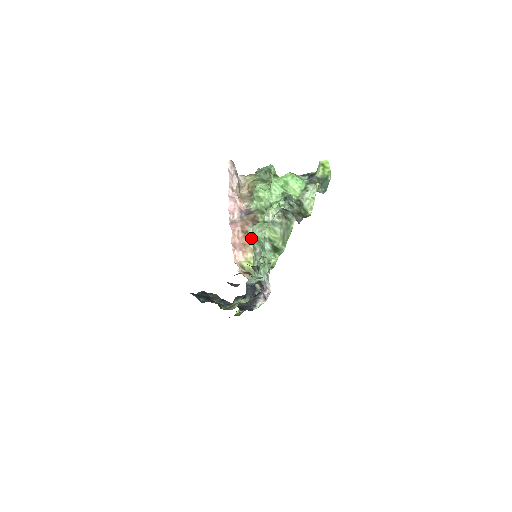
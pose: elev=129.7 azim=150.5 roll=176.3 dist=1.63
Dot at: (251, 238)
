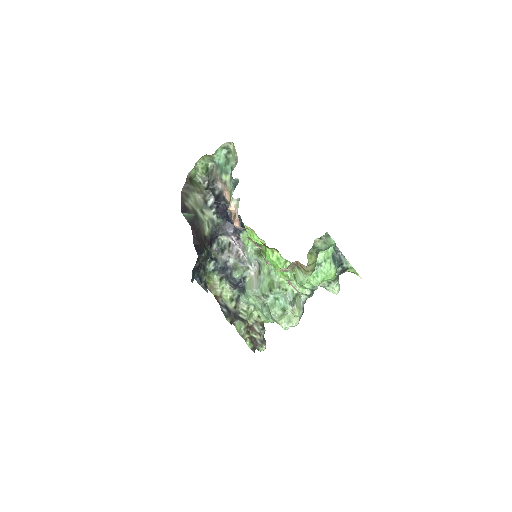
Dot at: (265, 245)
